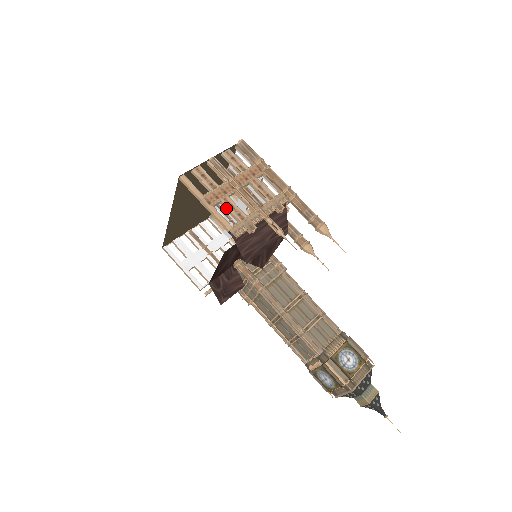
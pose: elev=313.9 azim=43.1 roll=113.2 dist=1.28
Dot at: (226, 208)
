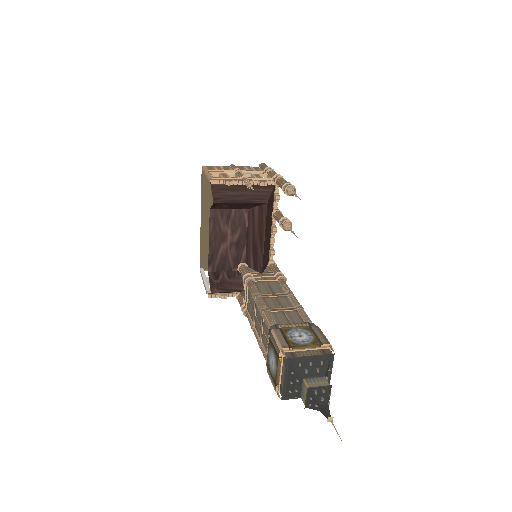
Dot at: (220, 176)
